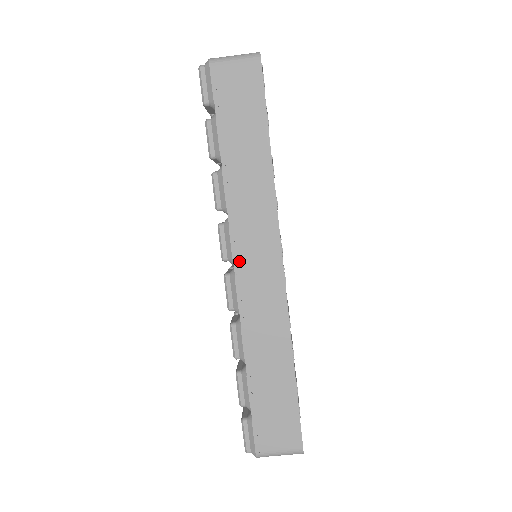
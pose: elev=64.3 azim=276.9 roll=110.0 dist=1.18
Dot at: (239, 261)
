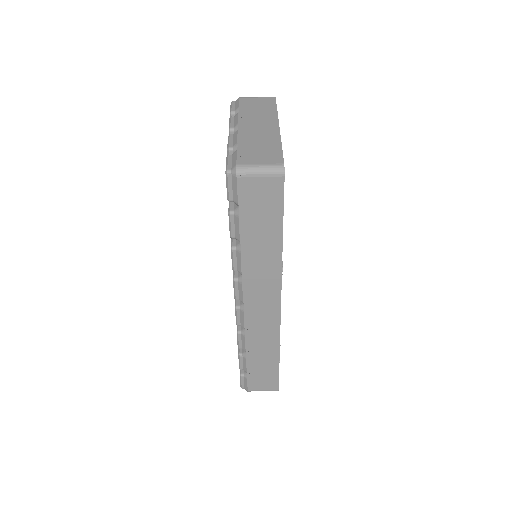
Dot at: (248, 304)
